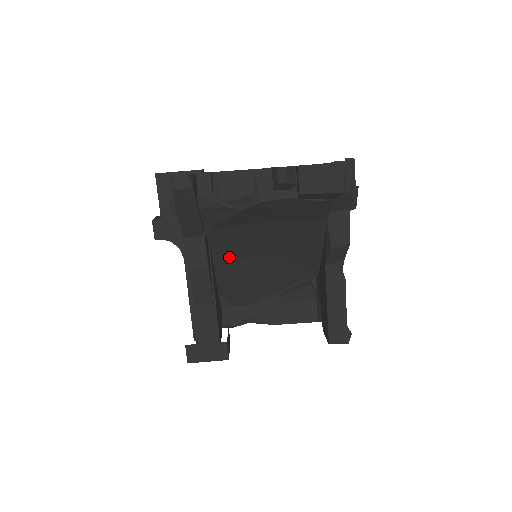
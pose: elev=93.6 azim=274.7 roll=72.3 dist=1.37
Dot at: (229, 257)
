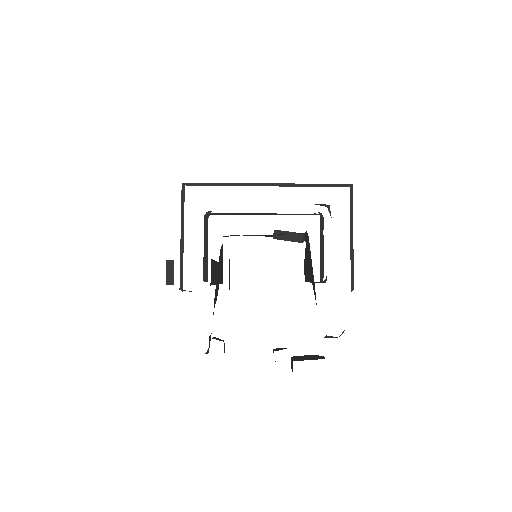
Dot at: occluded
